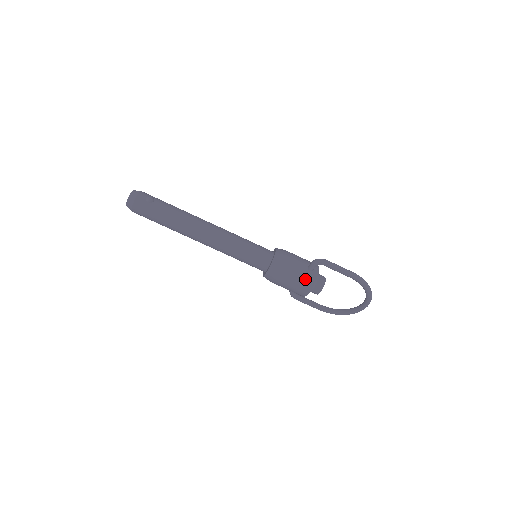
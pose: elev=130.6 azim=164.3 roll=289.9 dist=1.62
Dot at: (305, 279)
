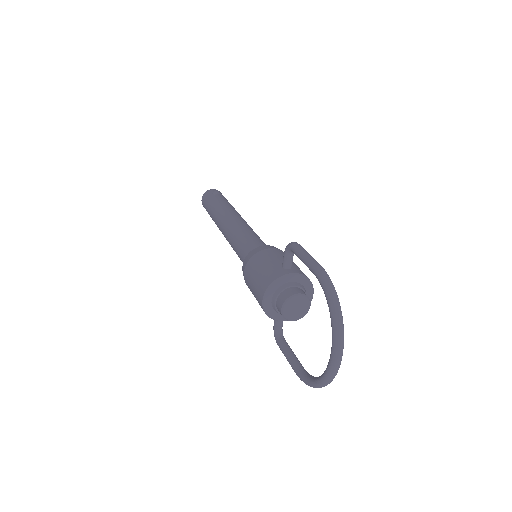
Dot at: (269, 273)
